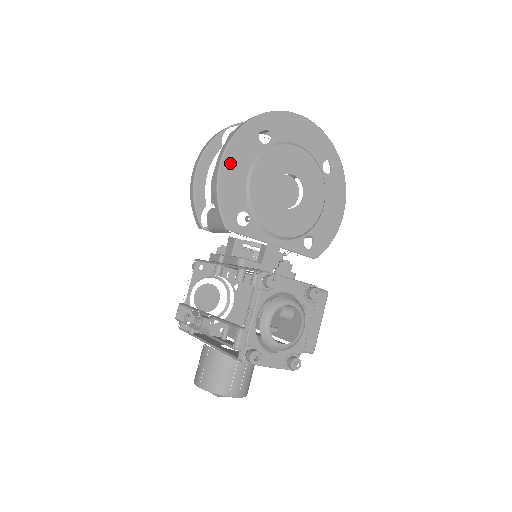
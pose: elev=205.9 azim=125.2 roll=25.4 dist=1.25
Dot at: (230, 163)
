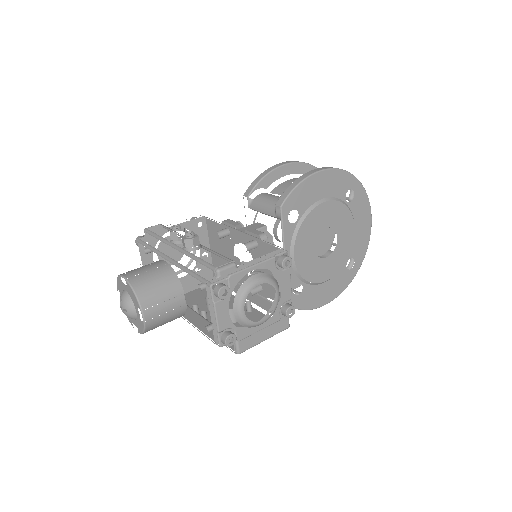
Dot at: (325, 178)
